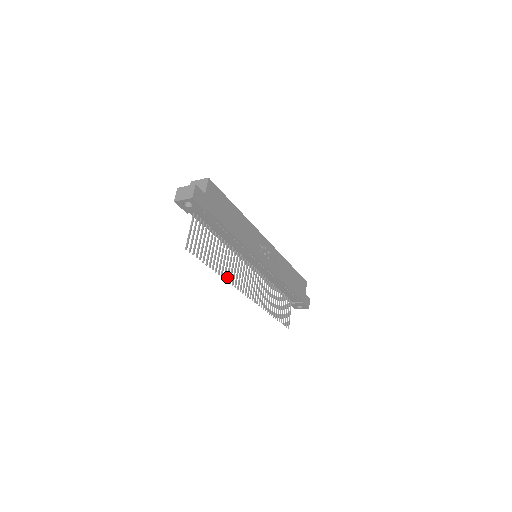
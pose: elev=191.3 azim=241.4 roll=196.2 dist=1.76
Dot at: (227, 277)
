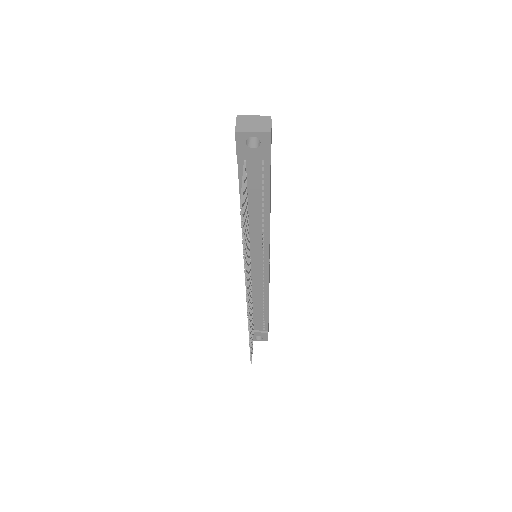
Dot at: (246, 272)
